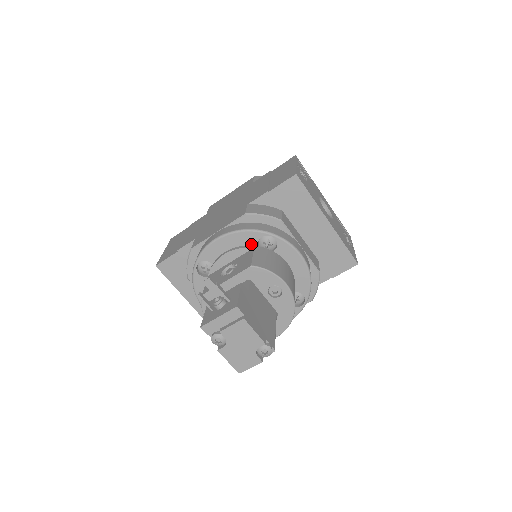
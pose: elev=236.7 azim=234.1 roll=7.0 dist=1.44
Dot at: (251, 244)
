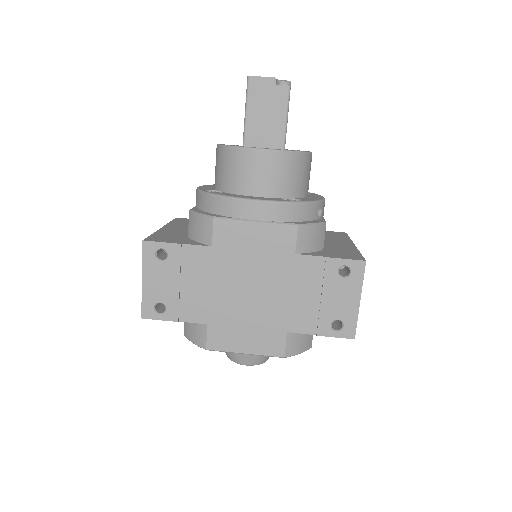
Dot at: occluded
